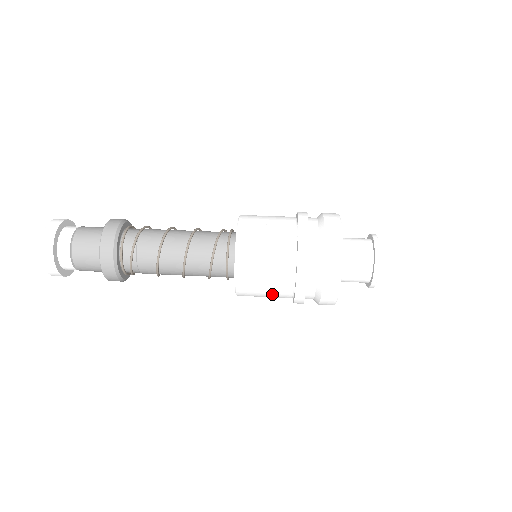
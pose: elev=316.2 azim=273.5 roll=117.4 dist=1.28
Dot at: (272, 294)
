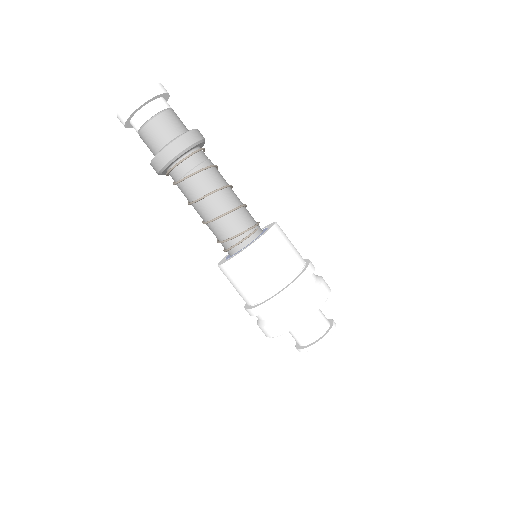
Dot at: occluded
